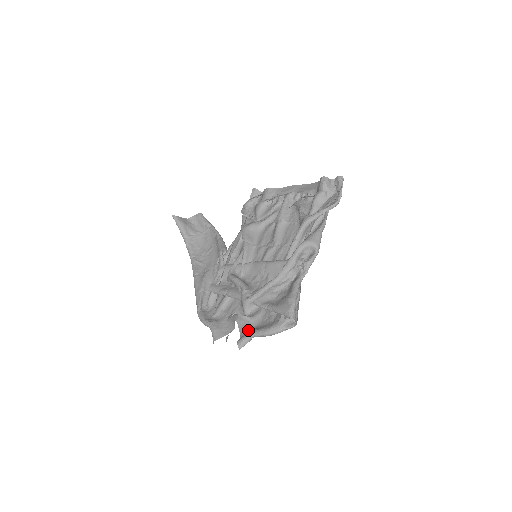
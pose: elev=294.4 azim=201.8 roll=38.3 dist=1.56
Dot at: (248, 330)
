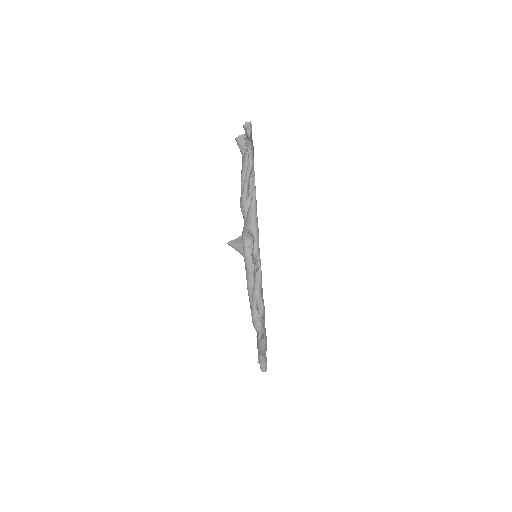
Dot at: occluded
